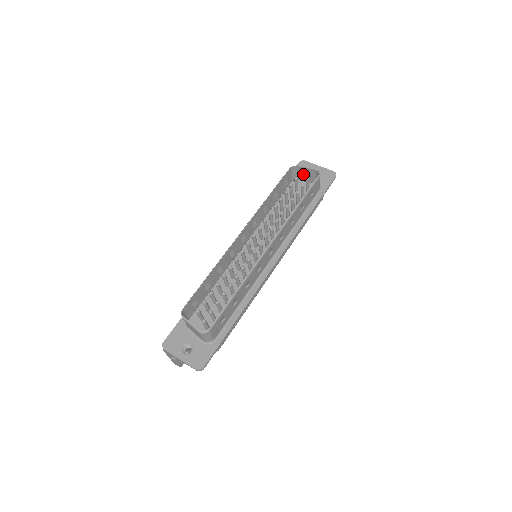
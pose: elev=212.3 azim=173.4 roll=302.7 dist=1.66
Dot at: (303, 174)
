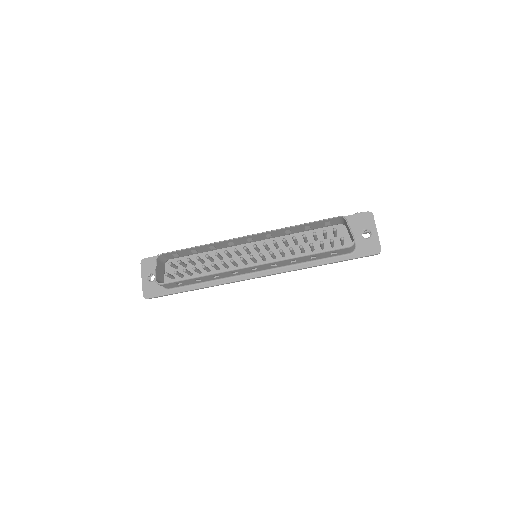
Dot at: (348, 229)
